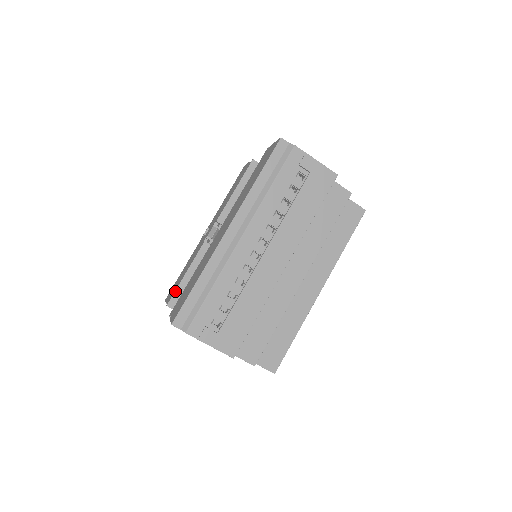
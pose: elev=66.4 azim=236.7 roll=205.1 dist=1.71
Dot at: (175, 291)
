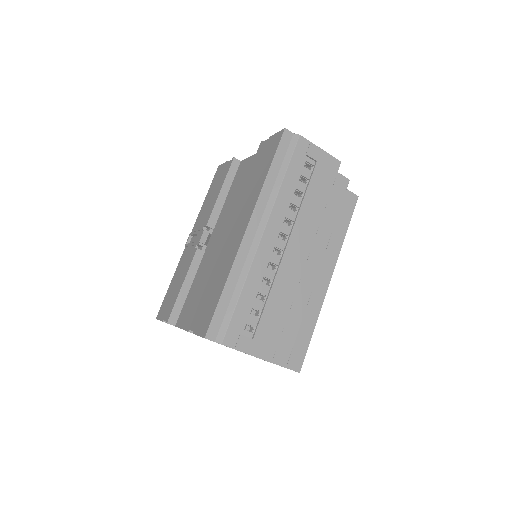
Dot at: (174, 306)
